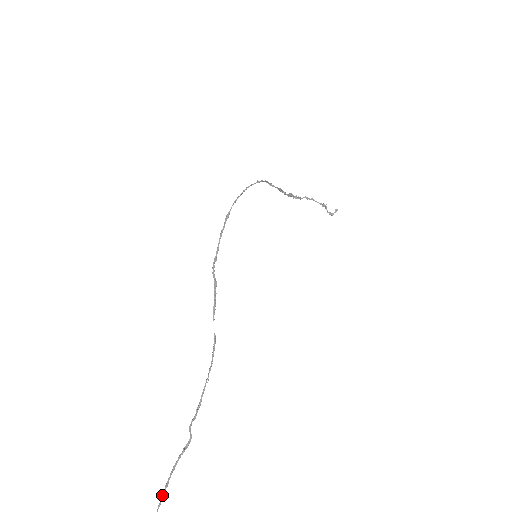
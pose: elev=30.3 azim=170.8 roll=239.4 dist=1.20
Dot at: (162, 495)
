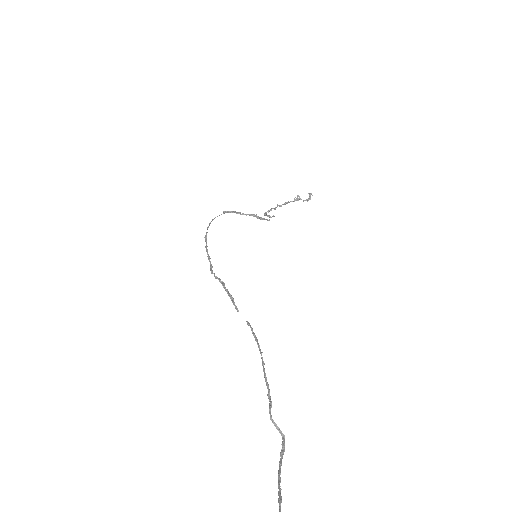
Dot at: out of frame
